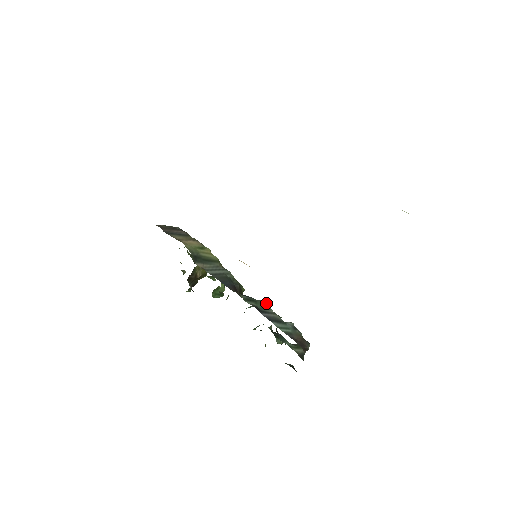
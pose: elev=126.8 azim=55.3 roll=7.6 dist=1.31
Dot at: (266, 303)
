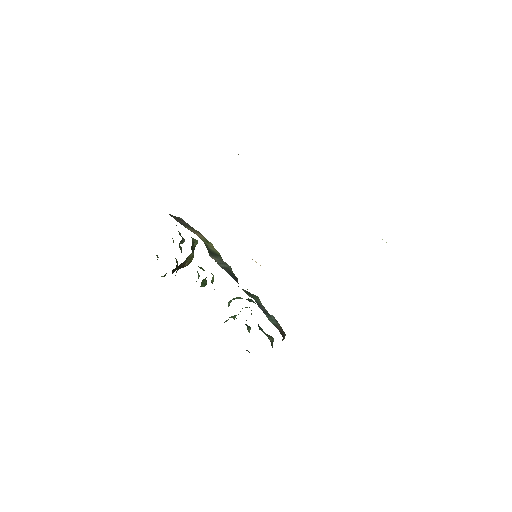
Dot at: (258, 297)
